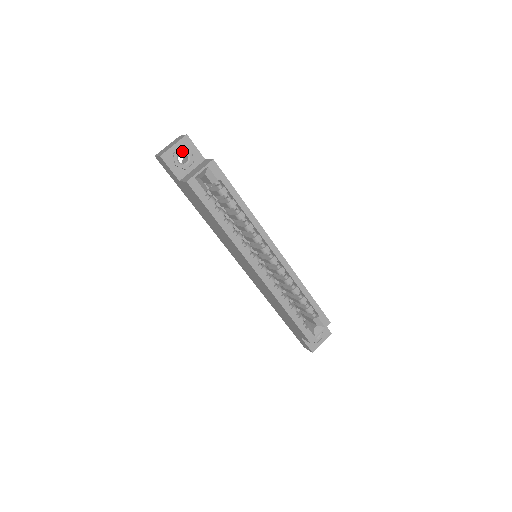
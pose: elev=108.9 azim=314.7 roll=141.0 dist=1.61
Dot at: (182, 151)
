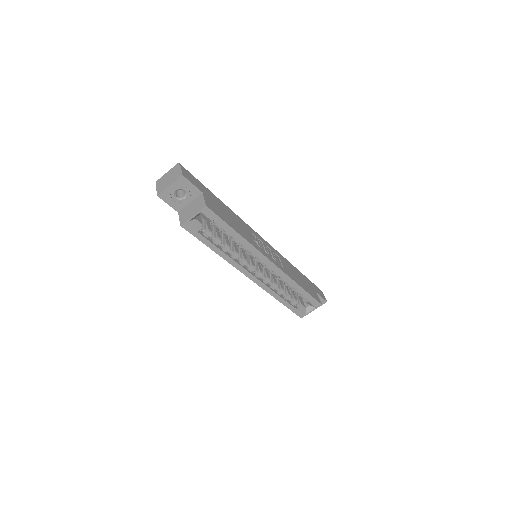
Dot at: (179, 189)
